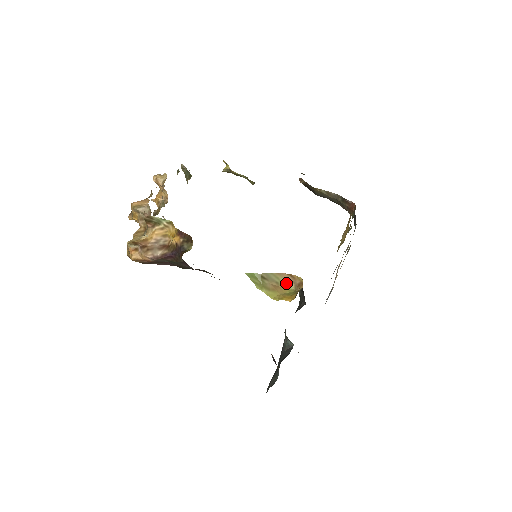
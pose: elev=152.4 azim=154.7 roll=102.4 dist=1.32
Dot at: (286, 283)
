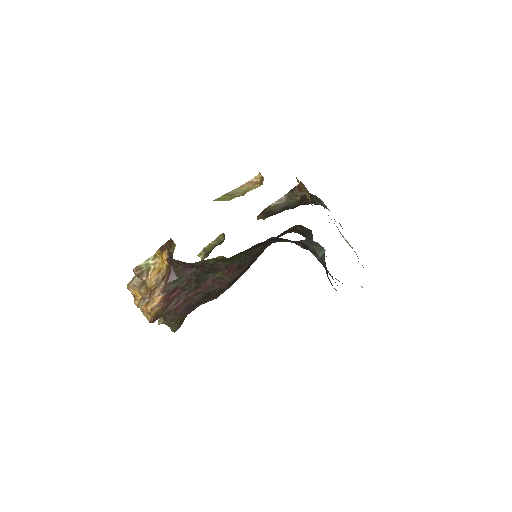
Dot at: (251, 188)
